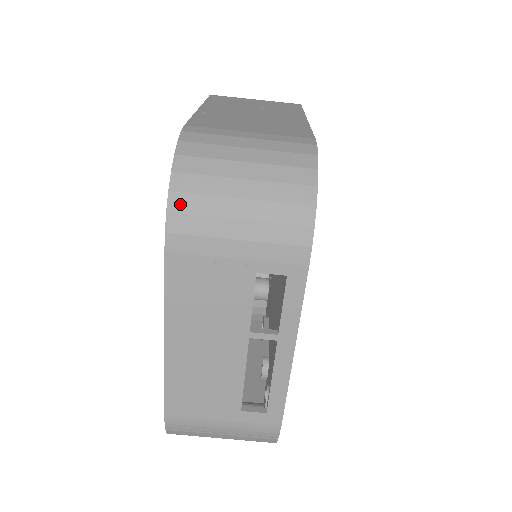
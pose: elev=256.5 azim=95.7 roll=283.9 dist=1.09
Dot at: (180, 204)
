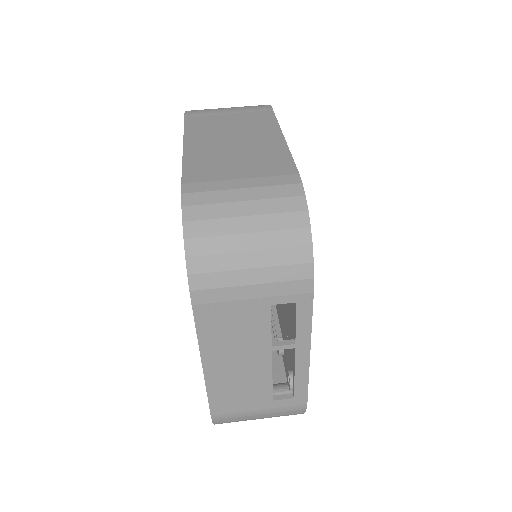
Dot at: (197, 266)
